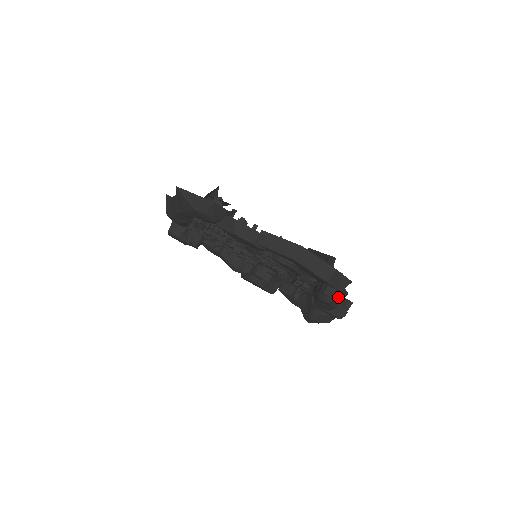
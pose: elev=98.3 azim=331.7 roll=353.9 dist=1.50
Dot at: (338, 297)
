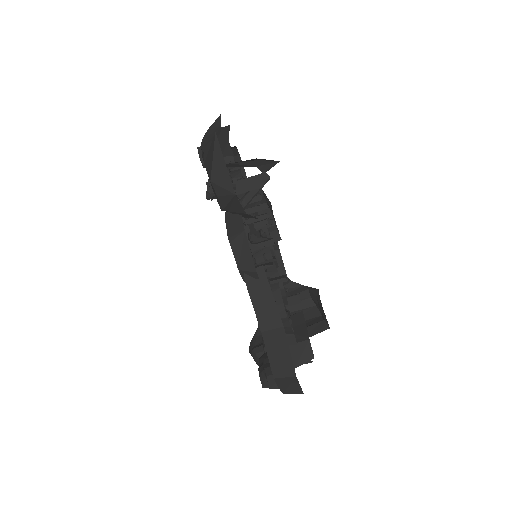
Dot at: occluded
